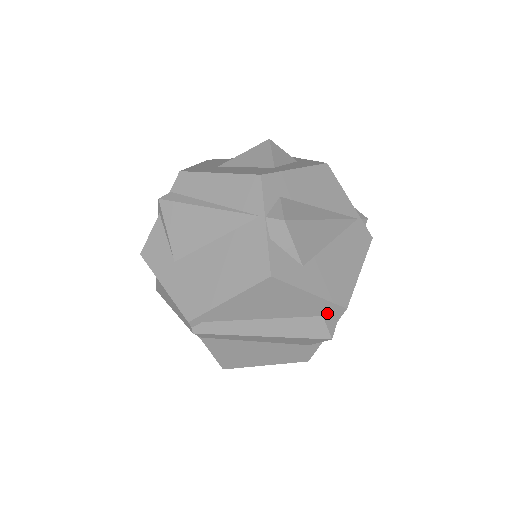
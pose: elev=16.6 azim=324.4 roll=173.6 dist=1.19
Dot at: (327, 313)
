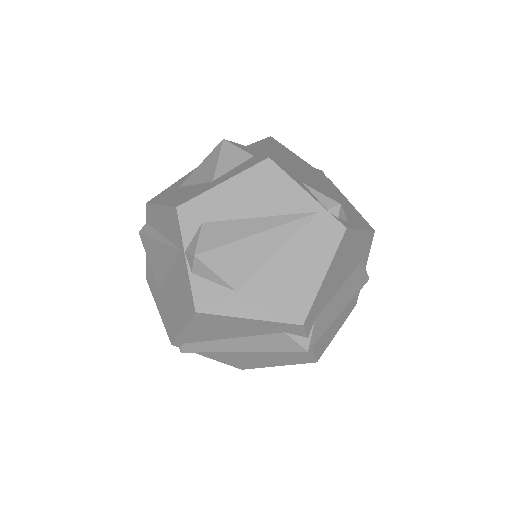
Dot at: (286, 330)
